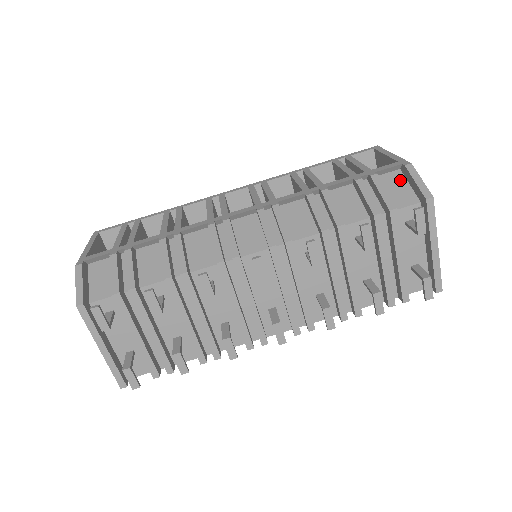
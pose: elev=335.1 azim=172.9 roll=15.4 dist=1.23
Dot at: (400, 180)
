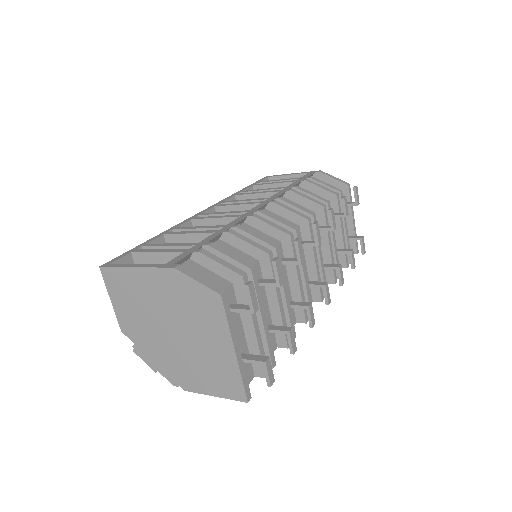
Dot at: occluded
